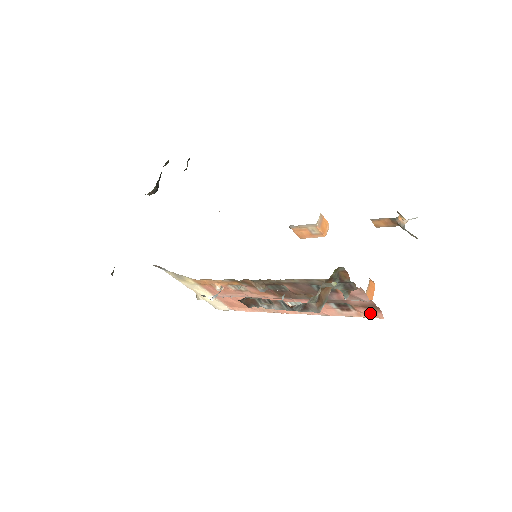
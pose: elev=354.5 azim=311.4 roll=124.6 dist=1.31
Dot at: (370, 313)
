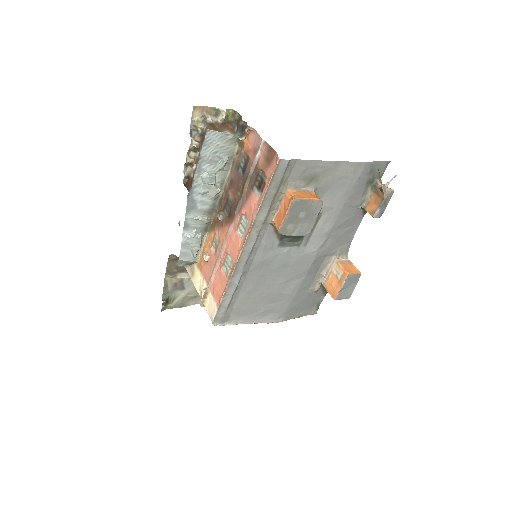
Dot at: (273, 167)
